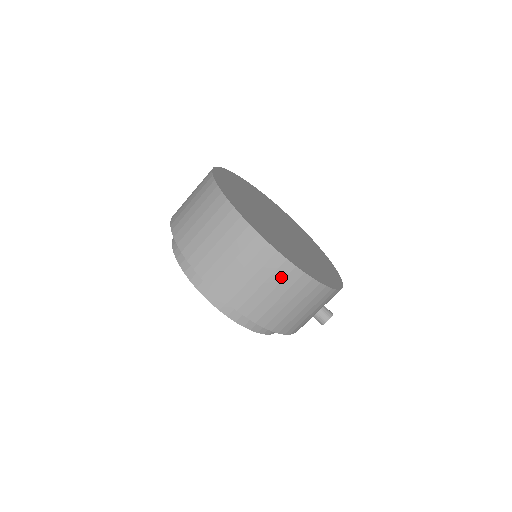
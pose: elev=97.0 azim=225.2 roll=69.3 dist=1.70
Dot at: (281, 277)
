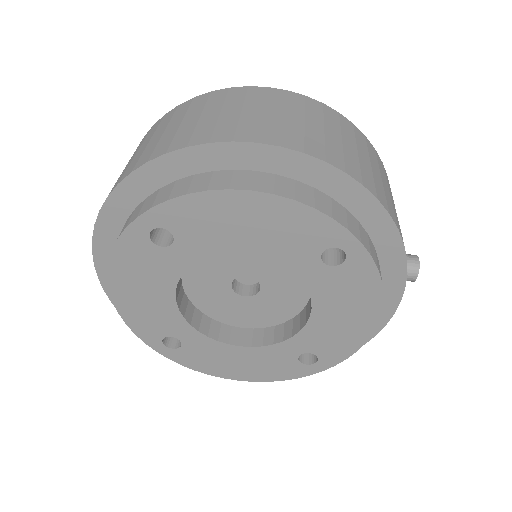
Dot at: (335, 122)
